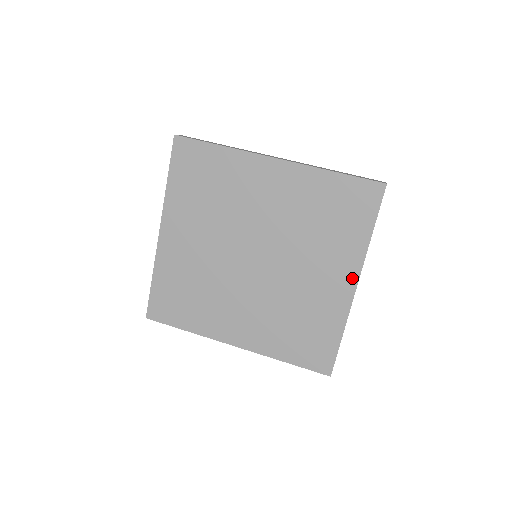
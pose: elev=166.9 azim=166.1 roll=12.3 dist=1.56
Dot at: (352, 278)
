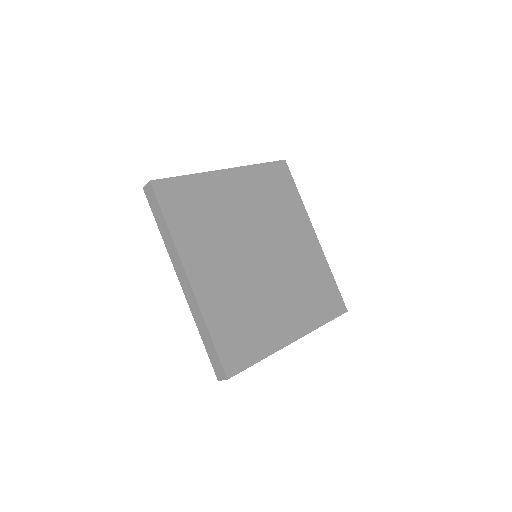
Dot at: (297, 333)
